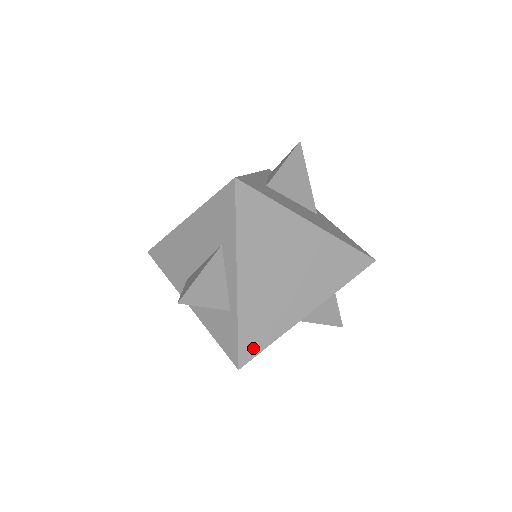
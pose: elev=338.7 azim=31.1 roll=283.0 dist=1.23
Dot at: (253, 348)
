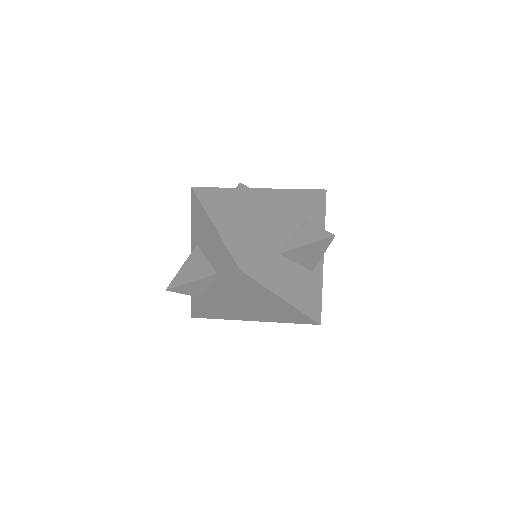
Dot at: (205, 316)
